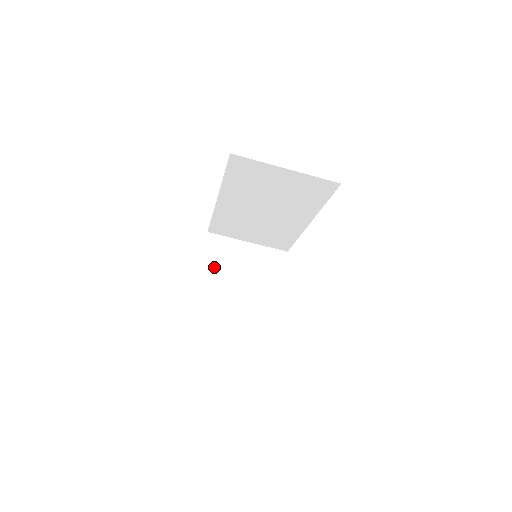
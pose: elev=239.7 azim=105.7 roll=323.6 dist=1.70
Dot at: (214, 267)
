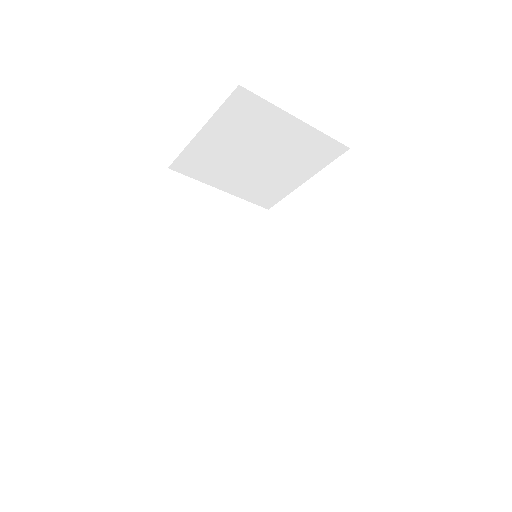
Dot at: (226, 134)
